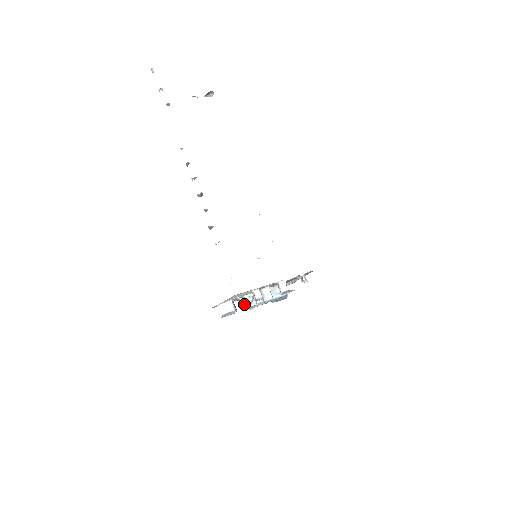
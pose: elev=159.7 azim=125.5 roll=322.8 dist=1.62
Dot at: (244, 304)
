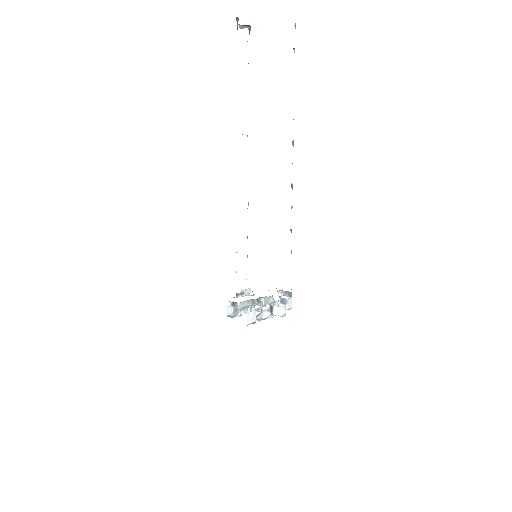
Dot at: (241, 309)
